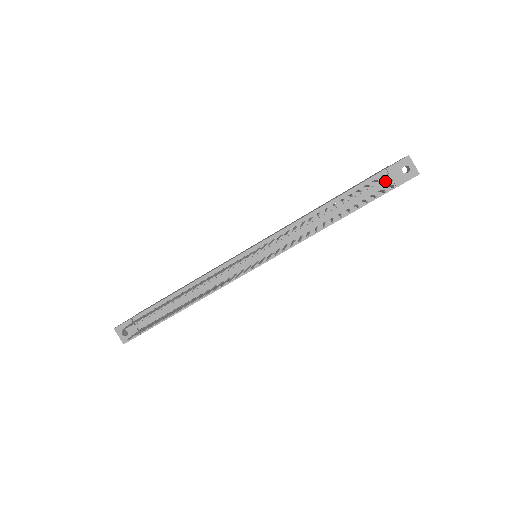
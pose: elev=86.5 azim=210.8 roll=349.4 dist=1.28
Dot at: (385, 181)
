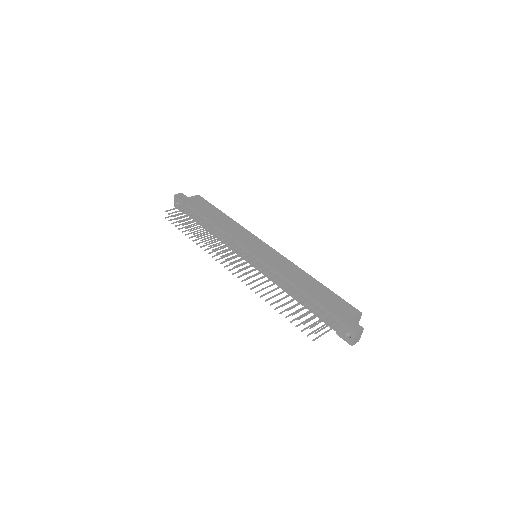
Dot at: (334, 324)
